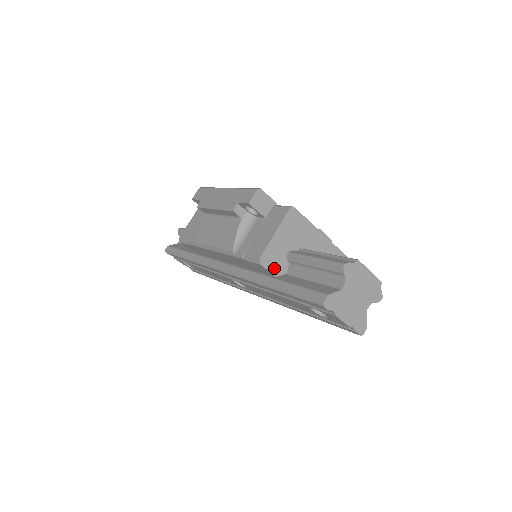
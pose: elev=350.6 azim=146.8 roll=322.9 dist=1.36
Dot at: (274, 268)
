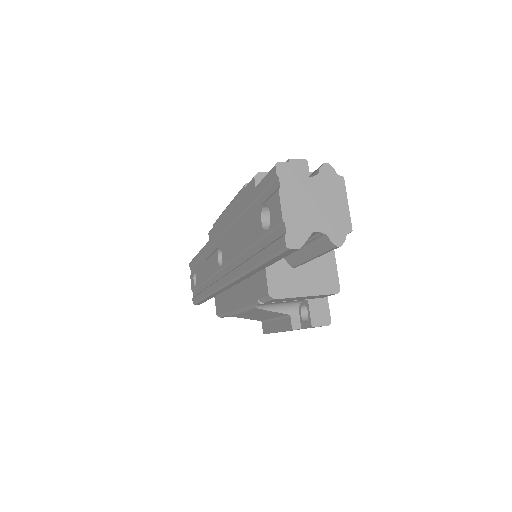
Dot at: occluded
